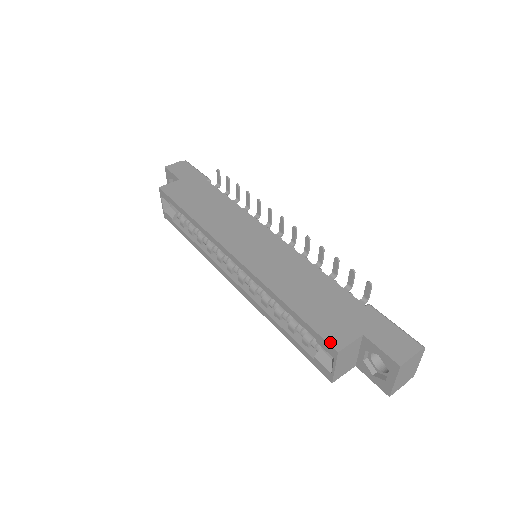
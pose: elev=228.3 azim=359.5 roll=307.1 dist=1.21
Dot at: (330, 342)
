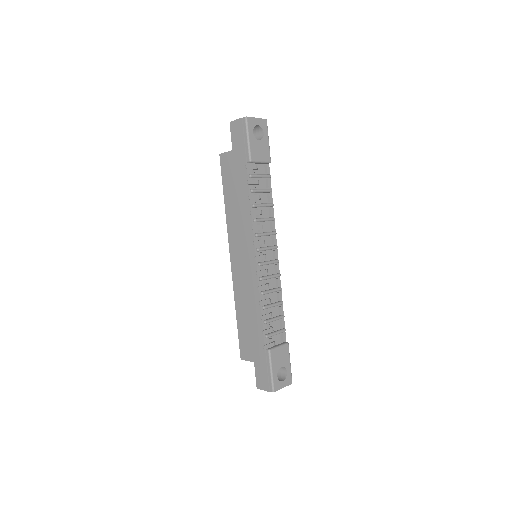
Dot at: (241, 352)
